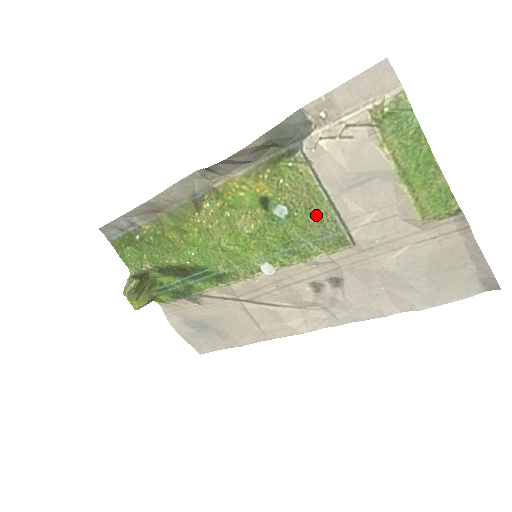
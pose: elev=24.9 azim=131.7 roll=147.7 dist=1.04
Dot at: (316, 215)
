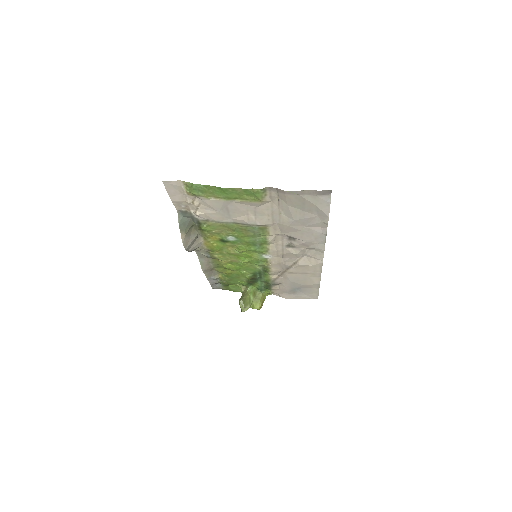
Dot at: (240, 230)
